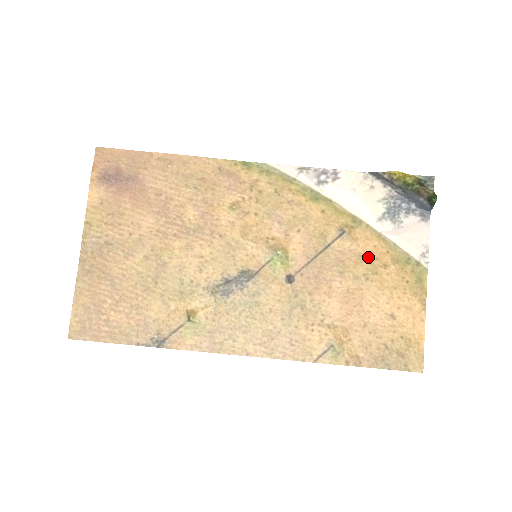
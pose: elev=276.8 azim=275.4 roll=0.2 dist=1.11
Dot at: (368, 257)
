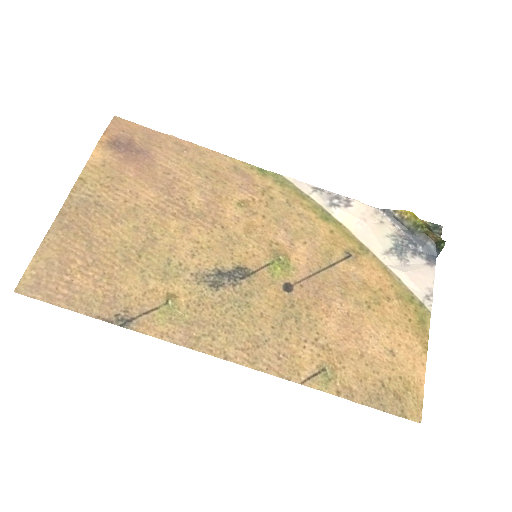
Dot at: (372, 286)
